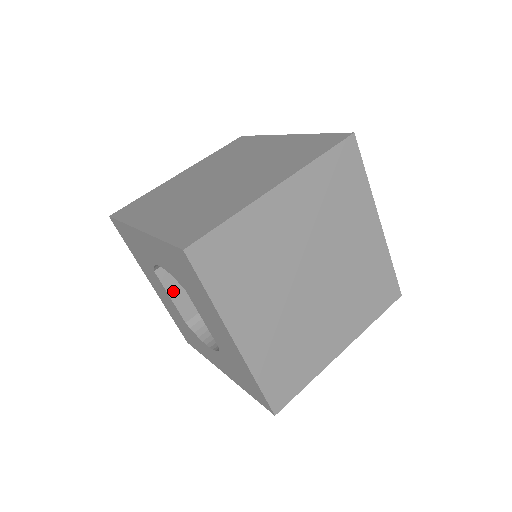
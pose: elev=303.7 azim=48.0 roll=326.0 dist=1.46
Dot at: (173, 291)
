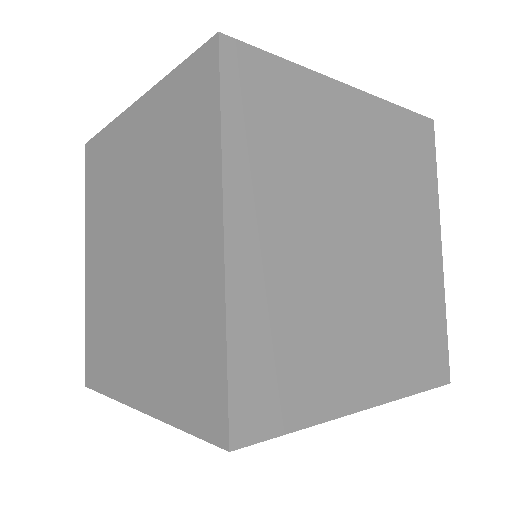
Dot at: occluded
